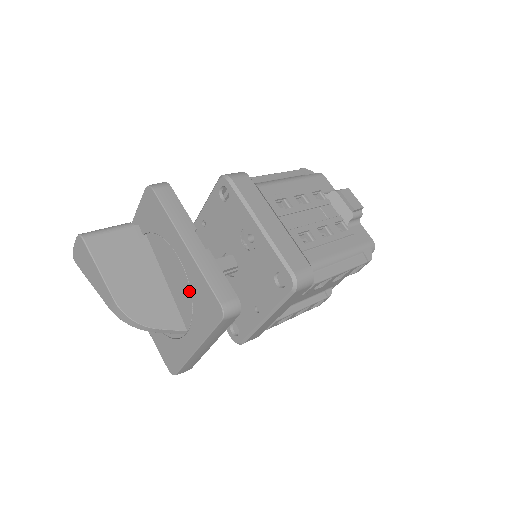
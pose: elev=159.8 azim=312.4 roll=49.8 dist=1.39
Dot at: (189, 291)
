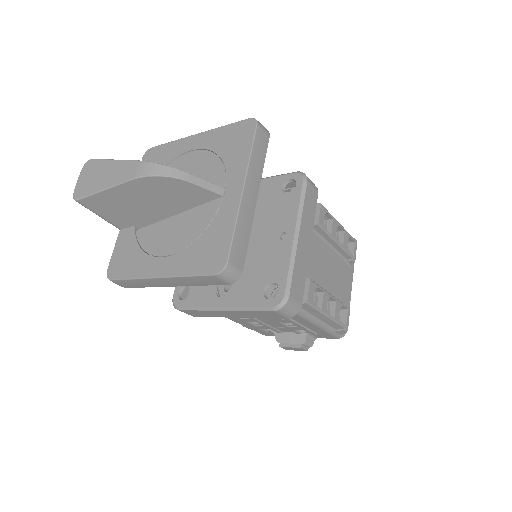
Dot at: (213, 156)
